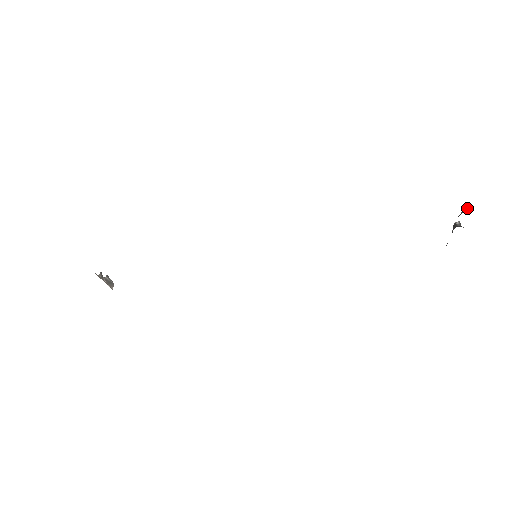
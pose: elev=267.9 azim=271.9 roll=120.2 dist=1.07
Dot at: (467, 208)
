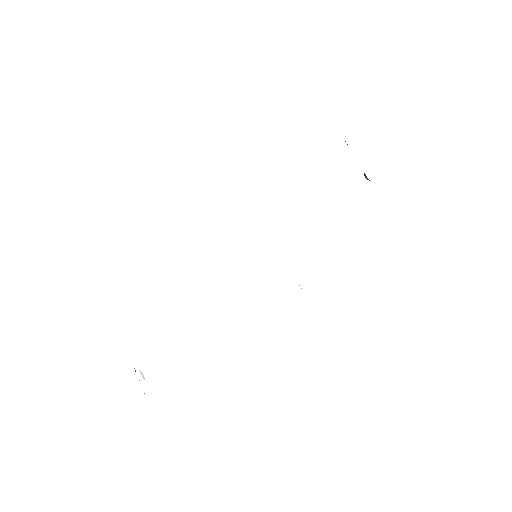
Dot at: occluded
